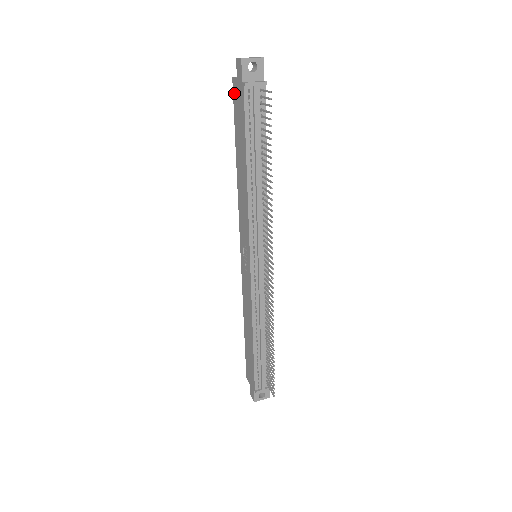
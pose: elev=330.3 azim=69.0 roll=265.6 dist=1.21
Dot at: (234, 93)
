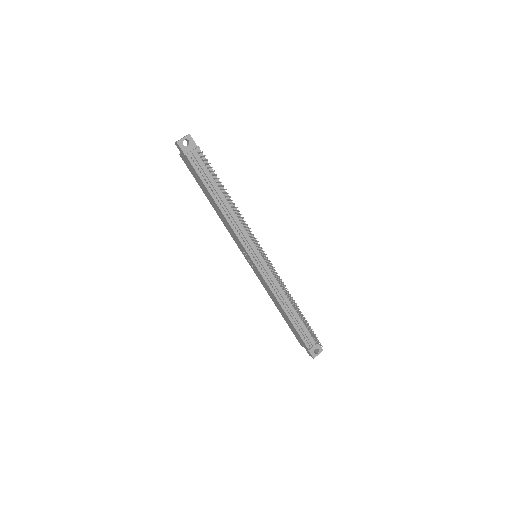
Dot at: (185, 163)
